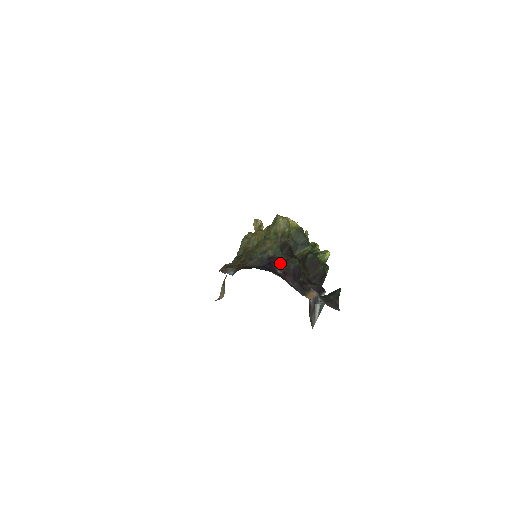
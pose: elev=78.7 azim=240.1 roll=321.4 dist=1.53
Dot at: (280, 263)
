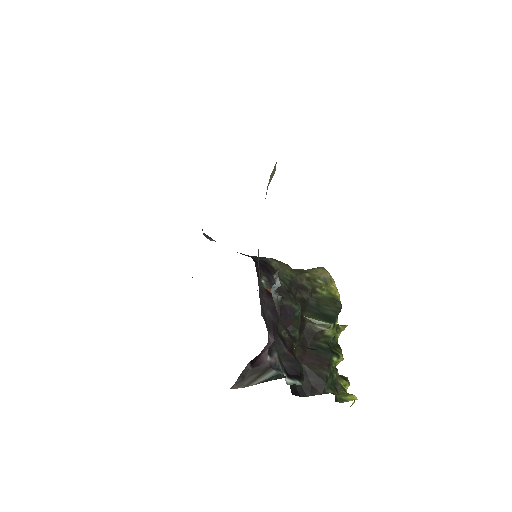
Dot at: occluded
